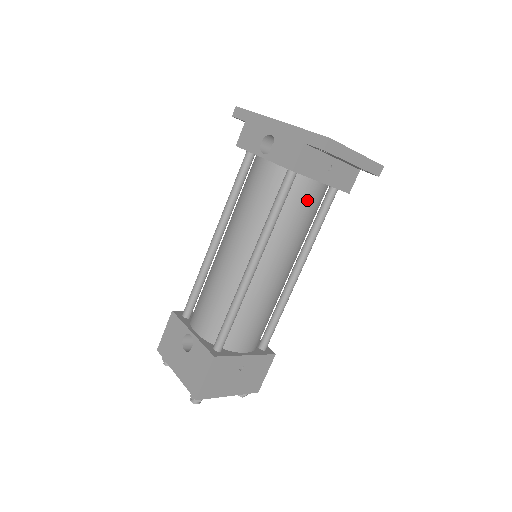
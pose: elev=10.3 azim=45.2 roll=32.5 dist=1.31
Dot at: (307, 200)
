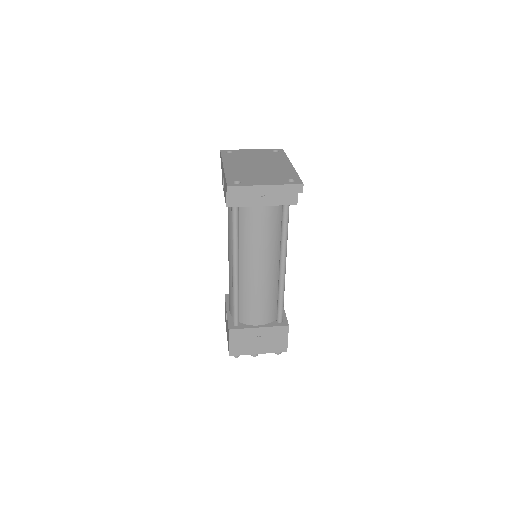
Dot at: (257, 219)
